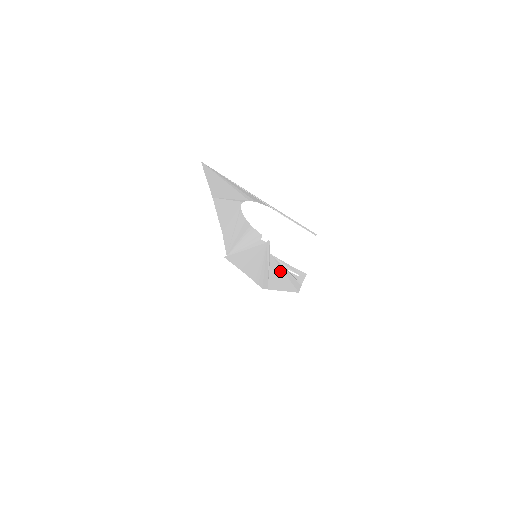
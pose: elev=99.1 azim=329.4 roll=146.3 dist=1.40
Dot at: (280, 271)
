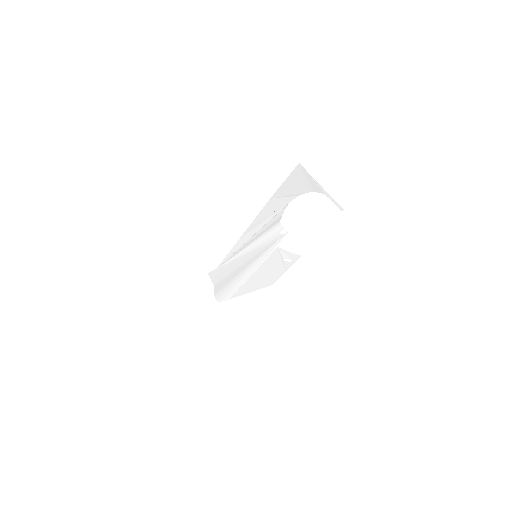
Dot at: (271, 265)
